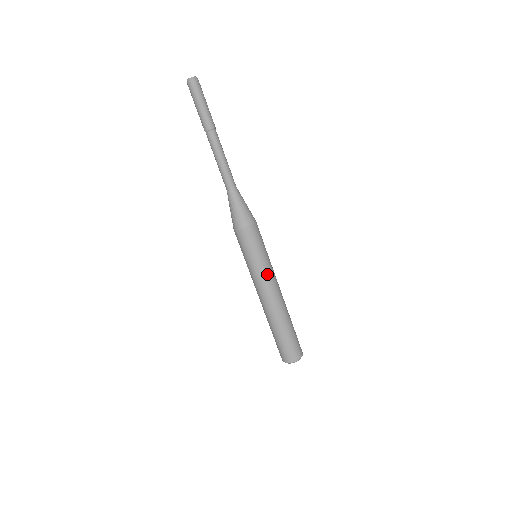
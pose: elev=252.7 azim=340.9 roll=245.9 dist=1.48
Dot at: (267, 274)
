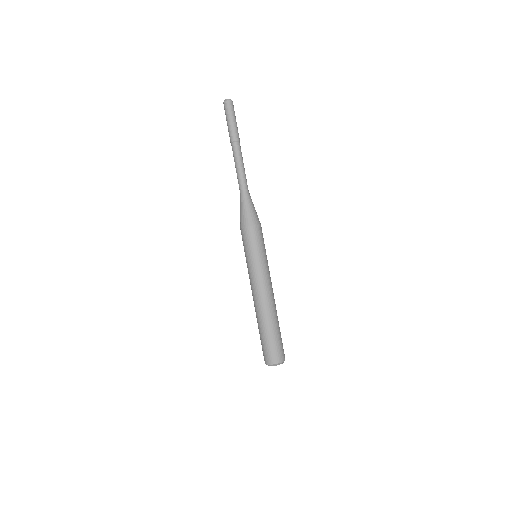
Dot at: occluded
